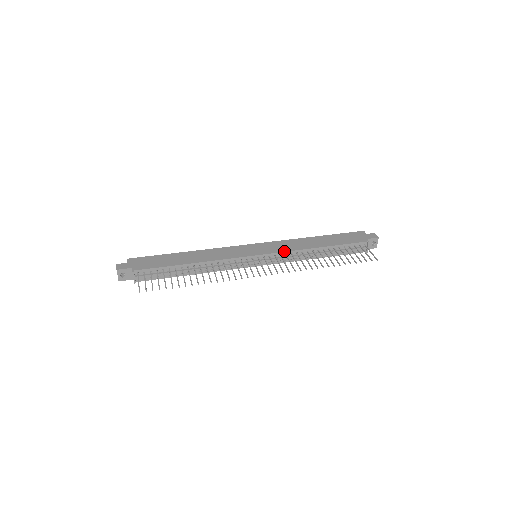
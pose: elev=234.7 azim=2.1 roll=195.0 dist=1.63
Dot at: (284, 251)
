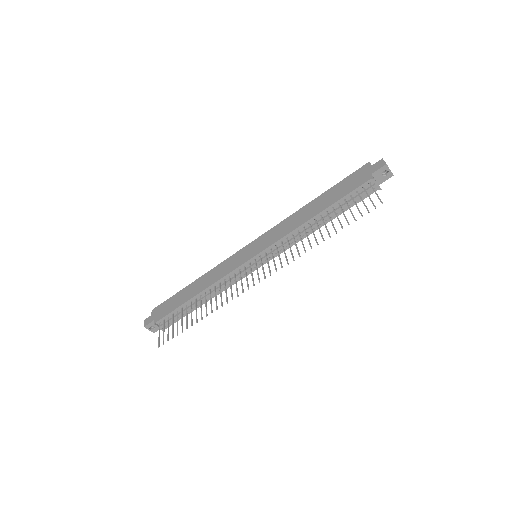
Dot at: (277, 240)
